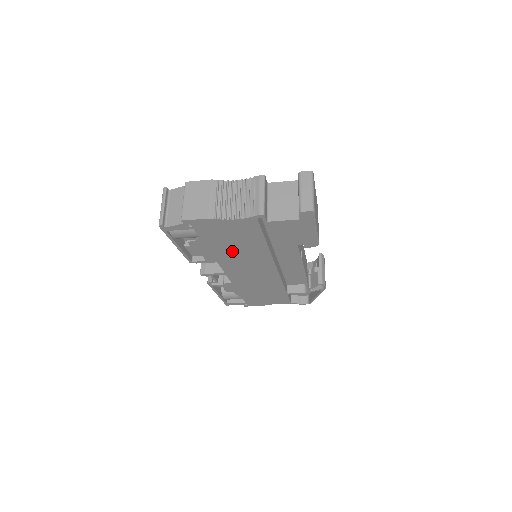
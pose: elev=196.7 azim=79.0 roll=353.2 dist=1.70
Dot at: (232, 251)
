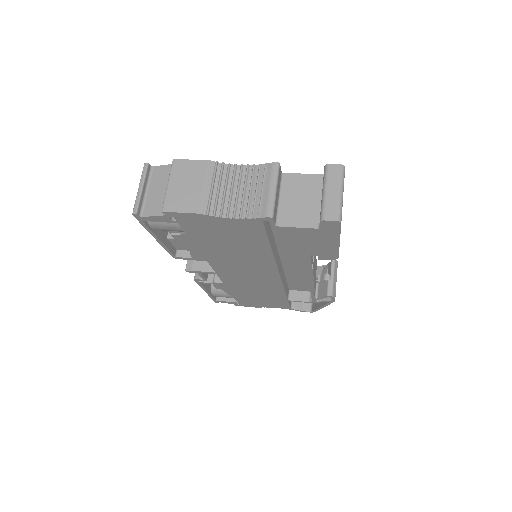
Dot at: (226, 252)
